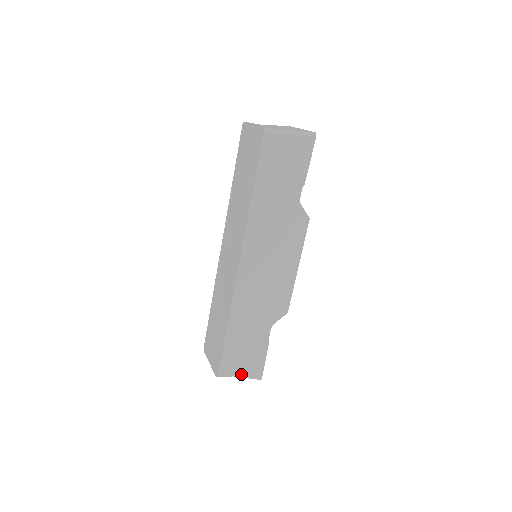
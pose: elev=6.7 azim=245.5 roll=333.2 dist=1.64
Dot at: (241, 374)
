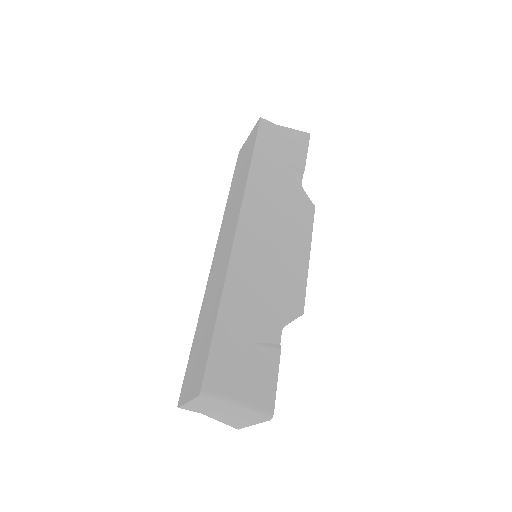
Dot at: (239, 397)
